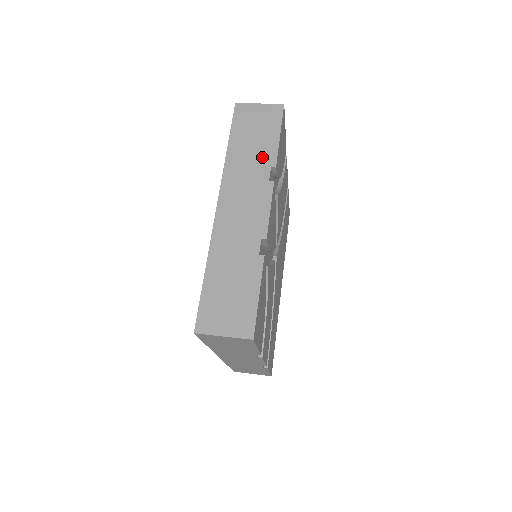
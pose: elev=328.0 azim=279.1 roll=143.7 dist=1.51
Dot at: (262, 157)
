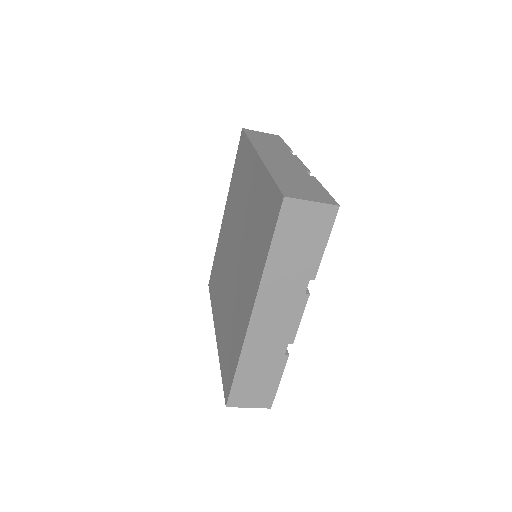
Dot at: (279, 146)
